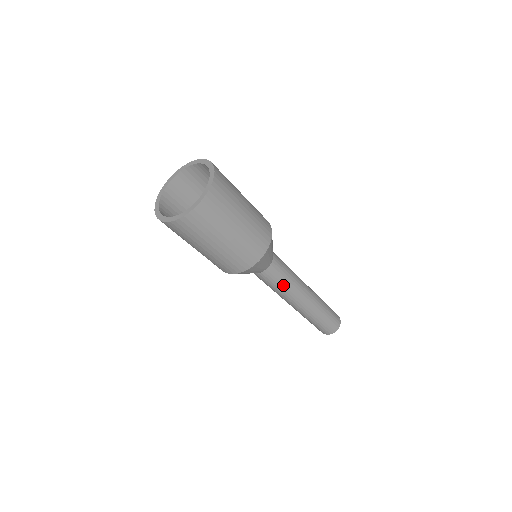
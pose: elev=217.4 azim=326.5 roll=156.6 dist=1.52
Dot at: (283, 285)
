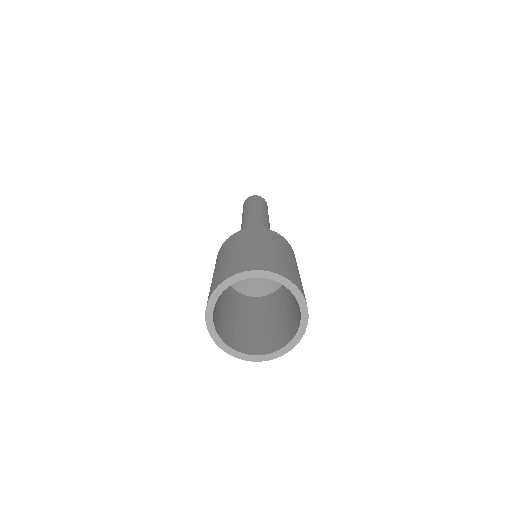
Dot at: occluded
